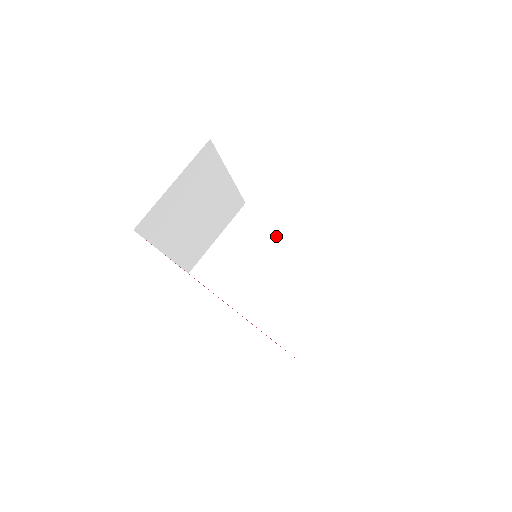
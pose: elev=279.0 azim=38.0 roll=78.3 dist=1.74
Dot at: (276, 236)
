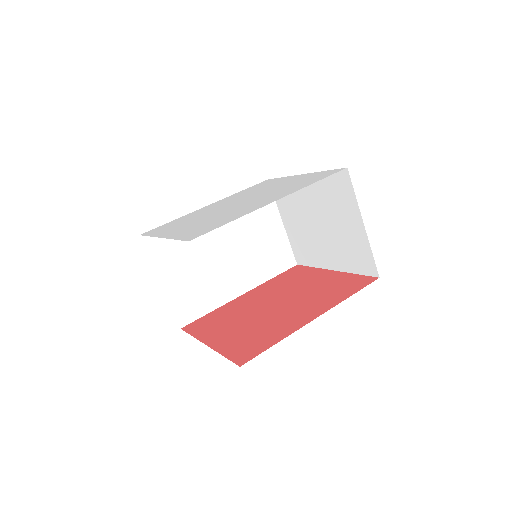
Dot at: occluded
